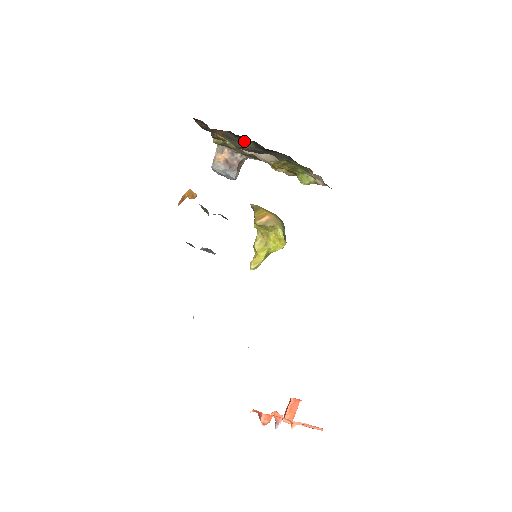
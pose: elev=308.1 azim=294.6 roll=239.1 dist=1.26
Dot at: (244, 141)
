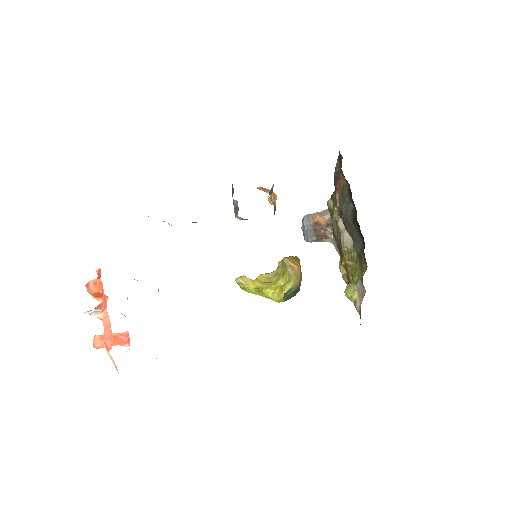
Dot at: (349, 203)
